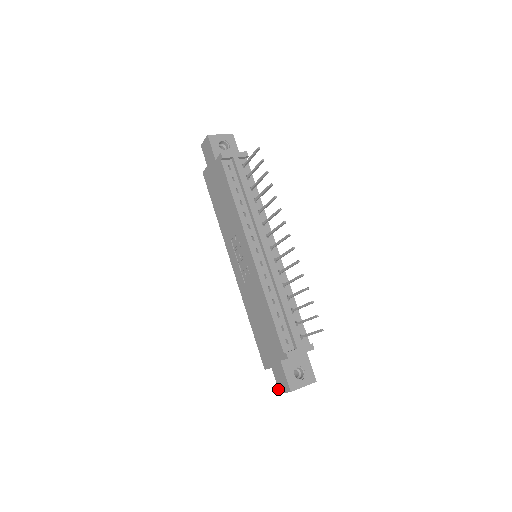
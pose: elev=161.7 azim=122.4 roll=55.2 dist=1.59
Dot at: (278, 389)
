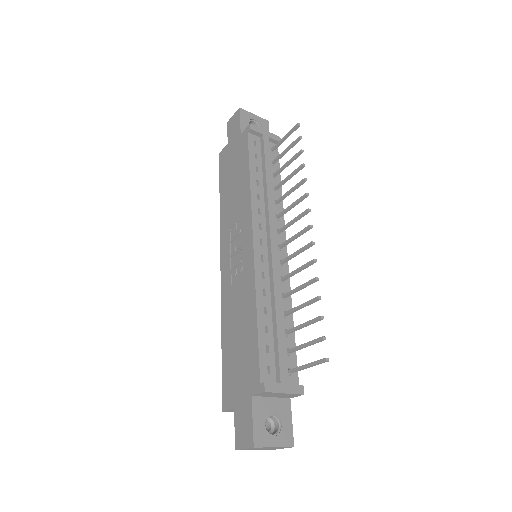
Dot at: occluded
